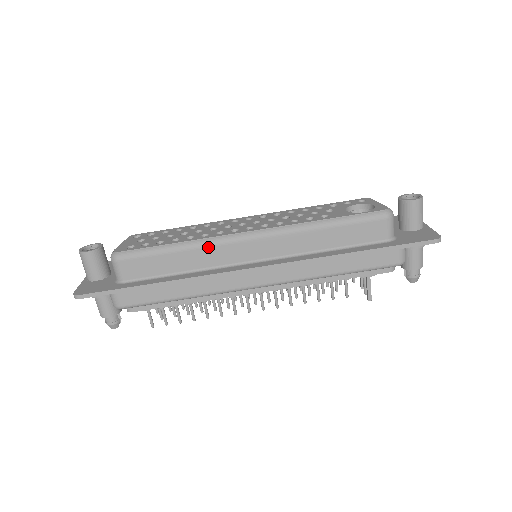
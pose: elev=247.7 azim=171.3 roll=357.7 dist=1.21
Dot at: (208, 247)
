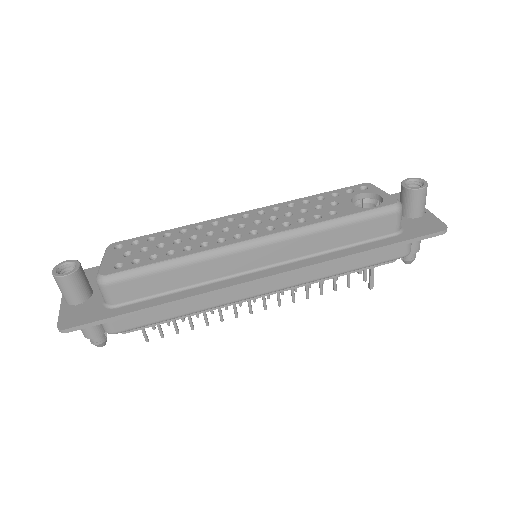
Dot at: (211, 260)
